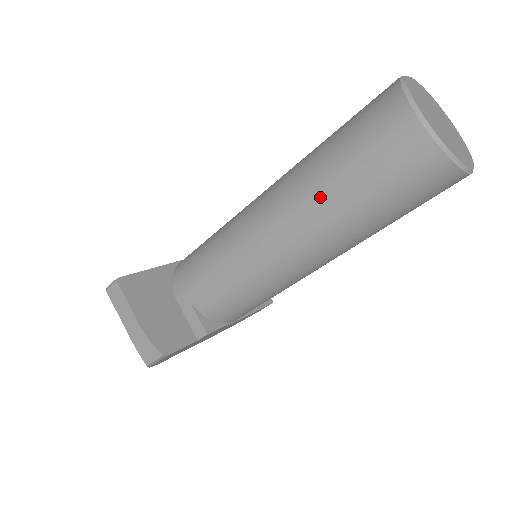
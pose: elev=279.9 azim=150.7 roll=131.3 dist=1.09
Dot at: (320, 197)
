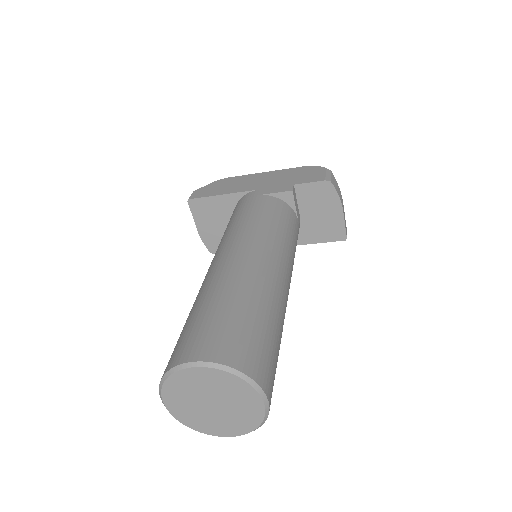
Dot at: occluded
